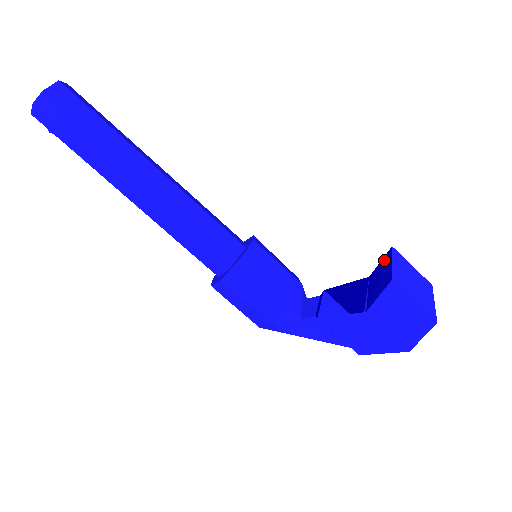
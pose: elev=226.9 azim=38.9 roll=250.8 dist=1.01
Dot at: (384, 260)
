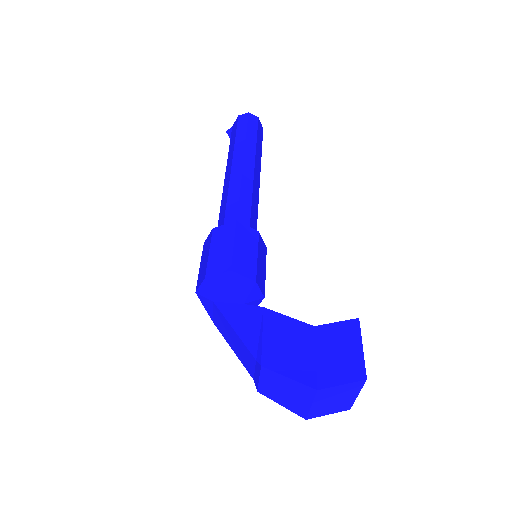
Dot at: occluded
